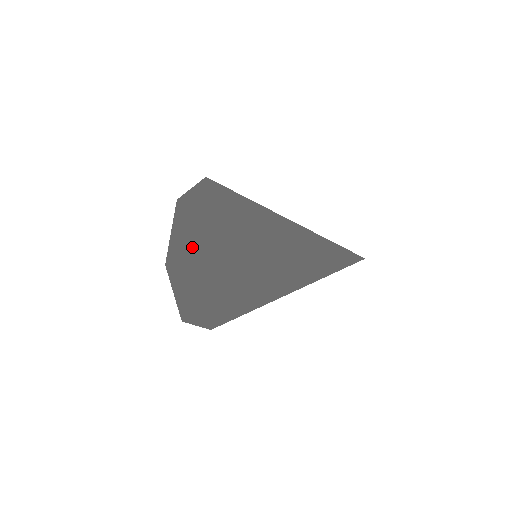
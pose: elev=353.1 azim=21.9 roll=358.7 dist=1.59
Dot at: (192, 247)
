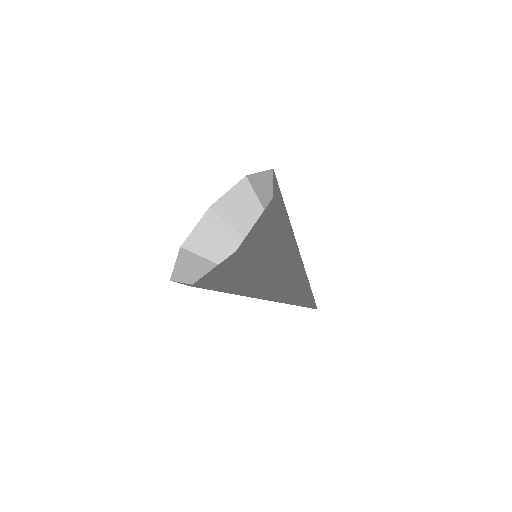
Dot at: (258, 247)
